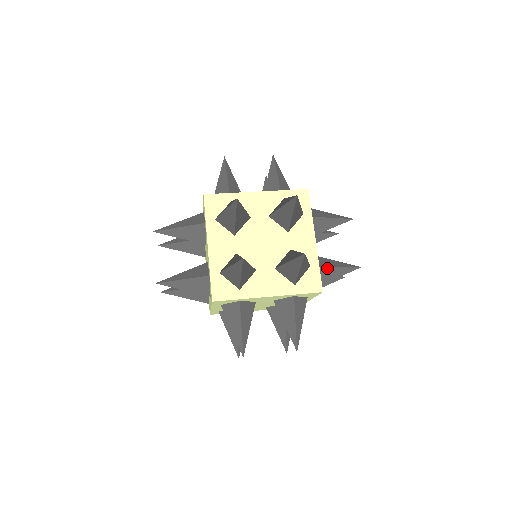
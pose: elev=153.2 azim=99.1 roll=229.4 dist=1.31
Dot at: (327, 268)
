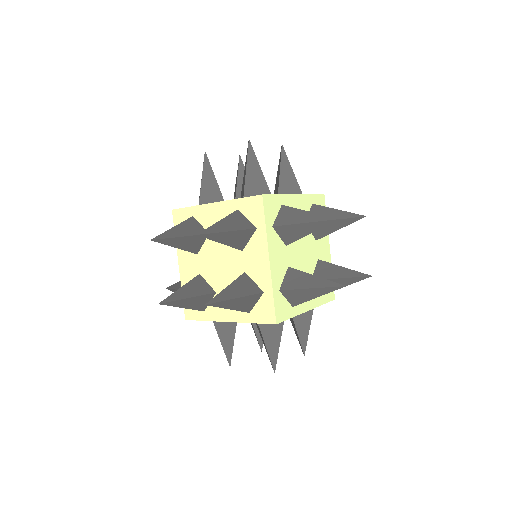
Dot at: (293, 209)
